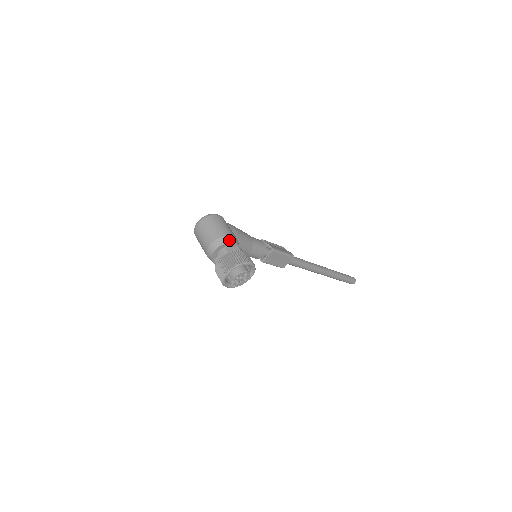
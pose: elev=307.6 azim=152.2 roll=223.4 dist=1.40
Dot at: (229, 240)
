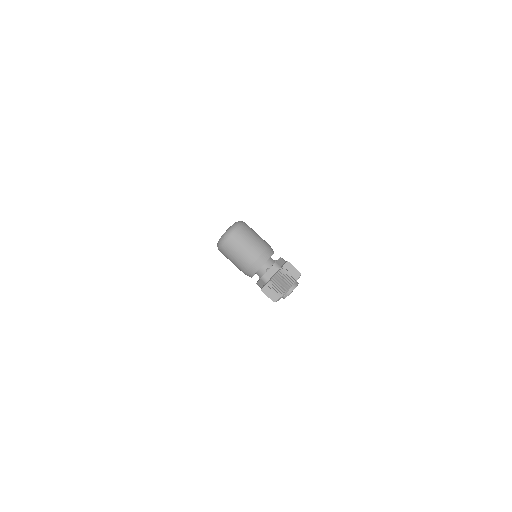
Dot at: (272, 252)
